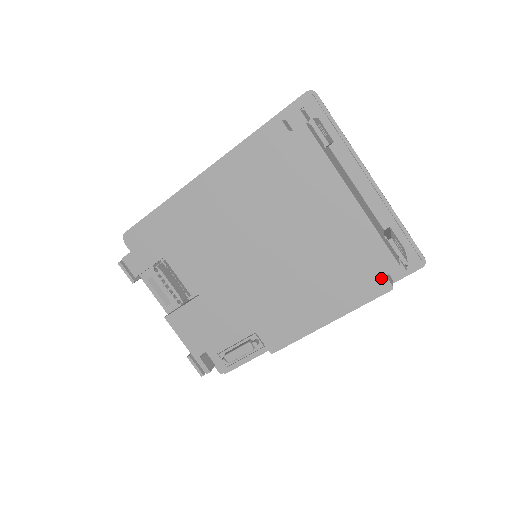
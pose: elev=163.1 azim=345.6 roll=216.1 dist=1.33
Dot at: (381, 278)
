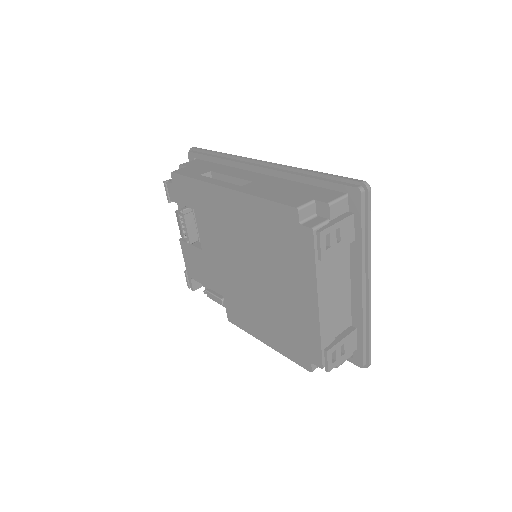
Dot at: (308, 360)
